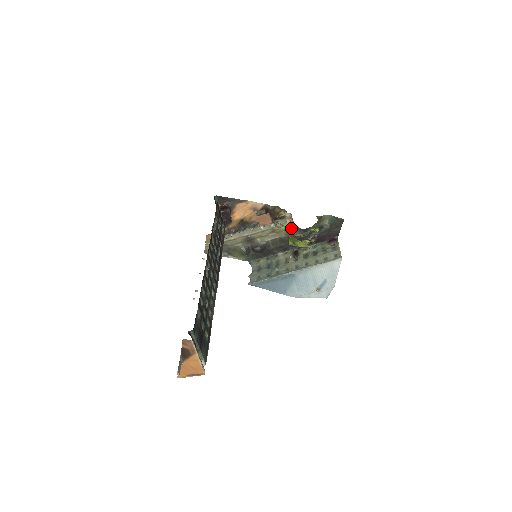
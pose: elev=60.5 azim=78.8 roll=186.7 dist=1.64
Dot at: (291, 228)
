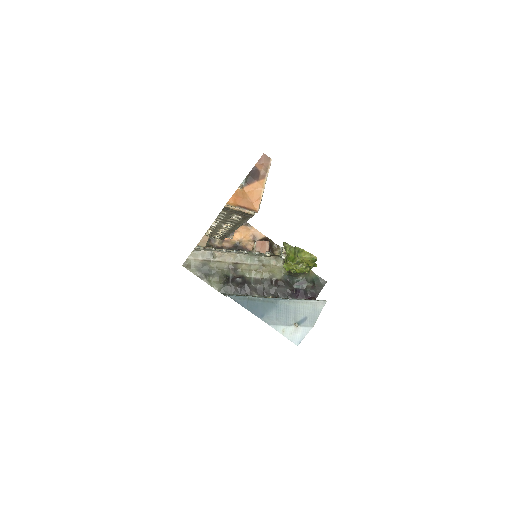
Dot at: (278, 271)
